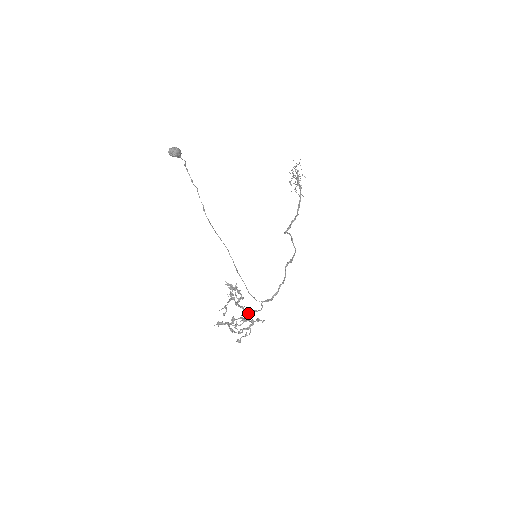
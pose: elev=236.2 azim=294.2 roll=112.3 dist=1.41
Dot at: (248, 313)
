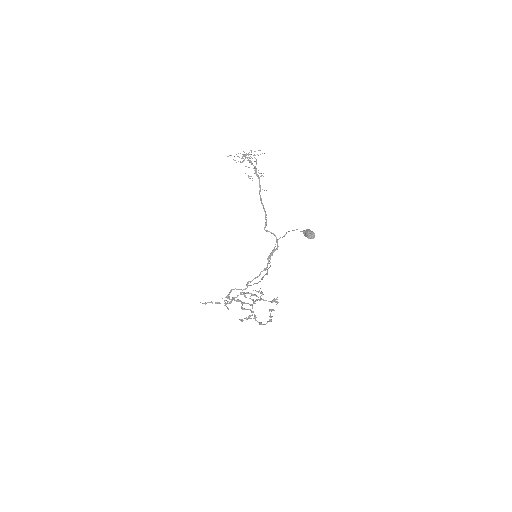
Dot at: occluded
